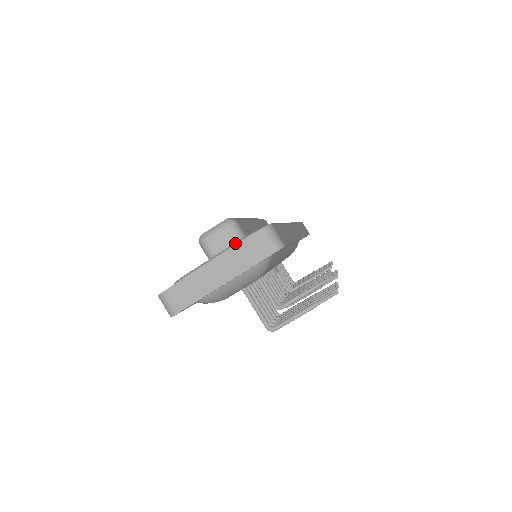
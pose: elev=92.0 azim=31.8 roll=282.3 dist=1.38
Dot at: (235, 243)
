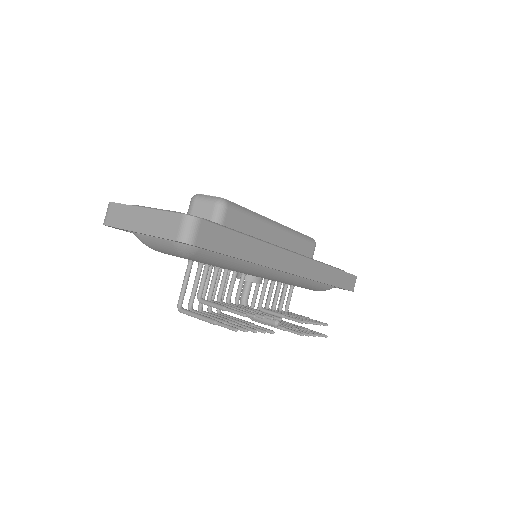
Dot at: (173, 211)
